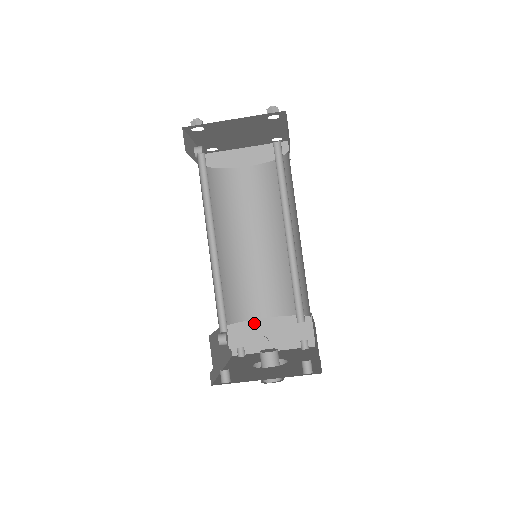
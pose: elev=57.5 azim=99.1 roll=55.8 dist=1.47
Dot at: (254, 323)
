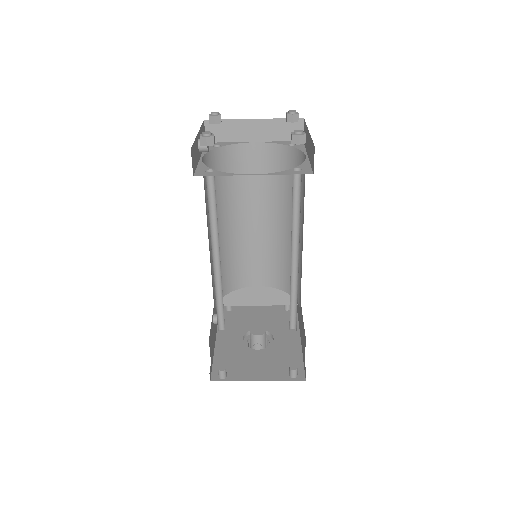
Dot at: (244, 289)
